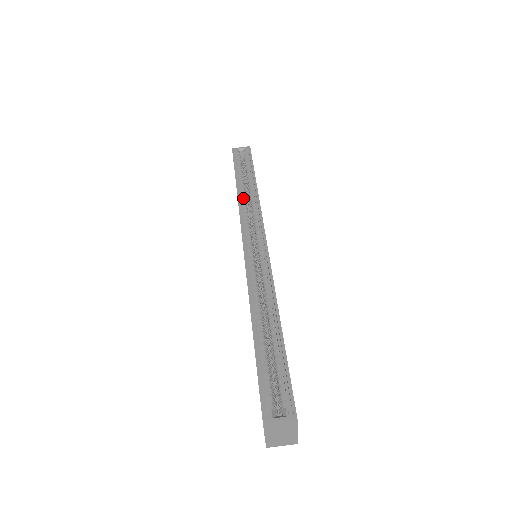
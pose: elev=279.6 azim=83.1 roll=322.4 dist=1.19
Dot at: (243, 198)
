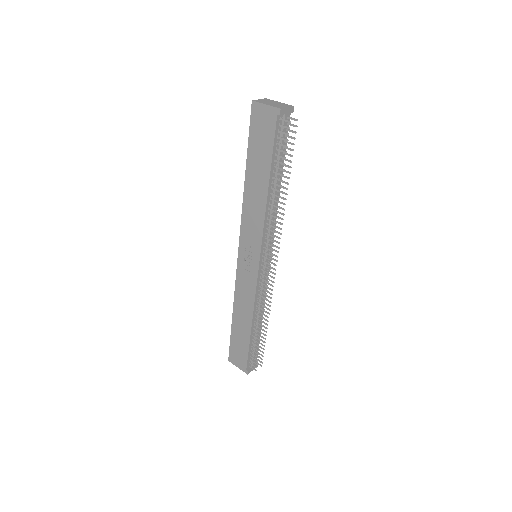
Dot at: occluded
